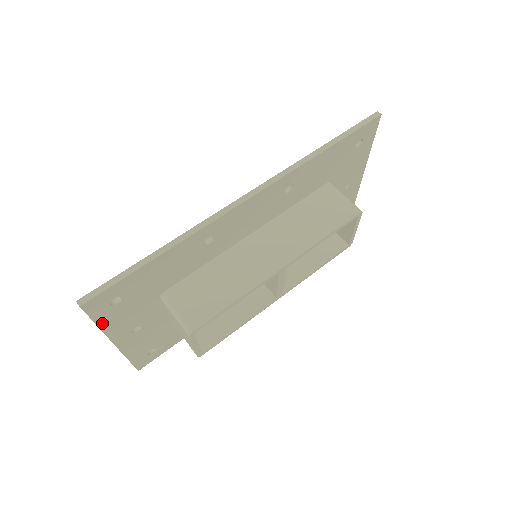
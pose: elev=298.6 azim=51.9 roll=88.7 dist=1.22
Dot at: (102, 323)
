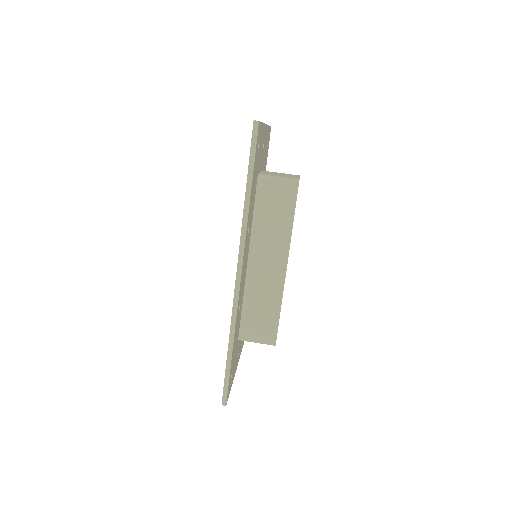
Dot at: occluded
